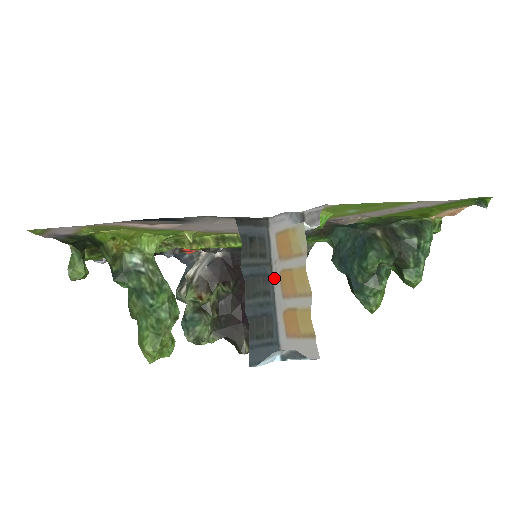
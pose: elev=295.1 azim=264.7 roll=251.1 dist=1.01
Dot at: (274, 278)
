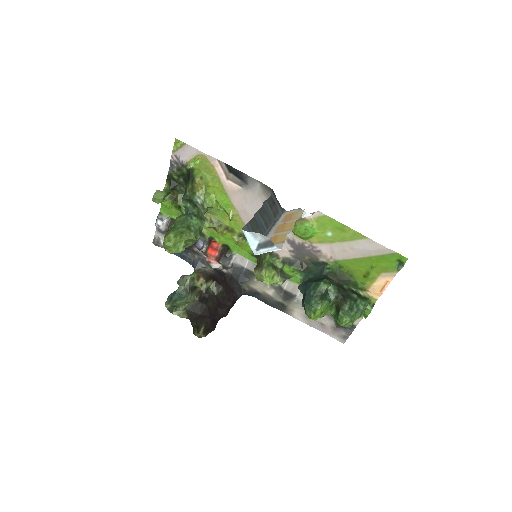
Dot at: (273, 228)
